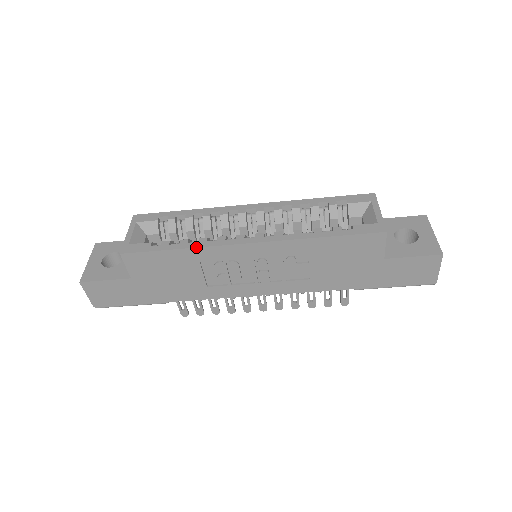
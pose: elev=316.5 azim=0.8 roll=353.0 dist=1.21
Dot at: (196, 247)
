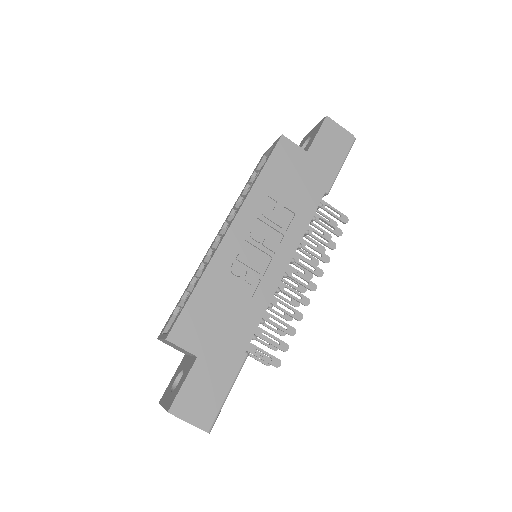
Dot at: (204, 271)
